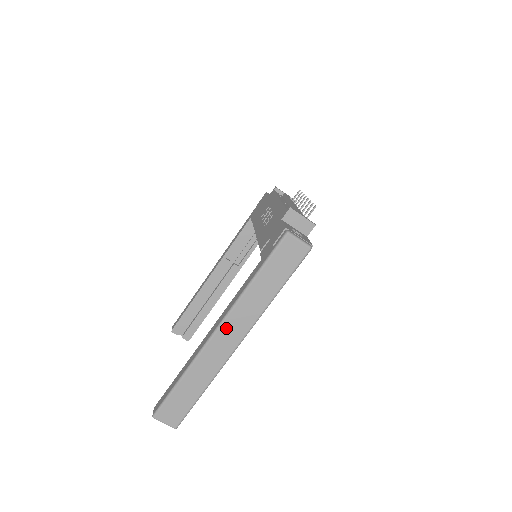
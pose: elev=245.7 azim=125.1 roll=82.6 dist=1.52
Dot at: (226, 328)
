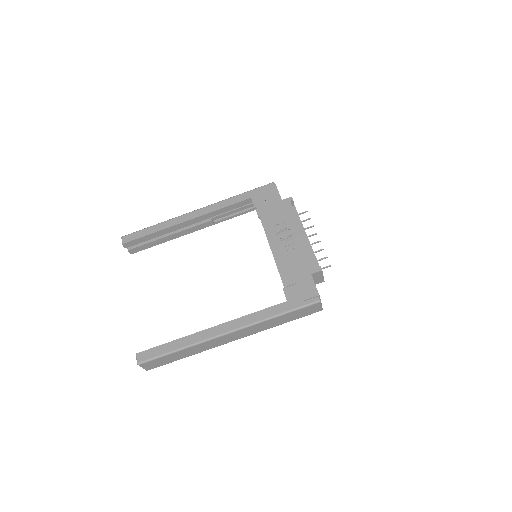
Dot at: (235, 333)
